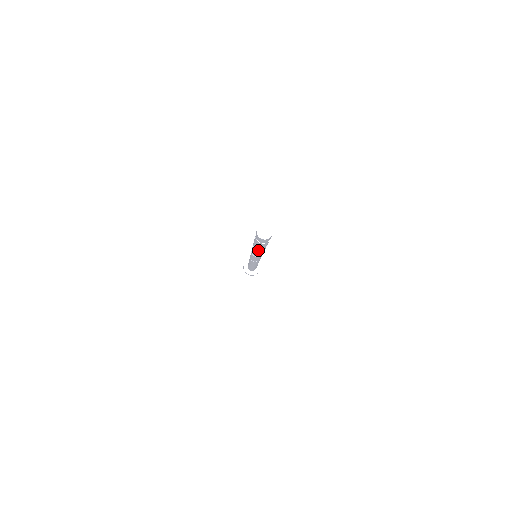
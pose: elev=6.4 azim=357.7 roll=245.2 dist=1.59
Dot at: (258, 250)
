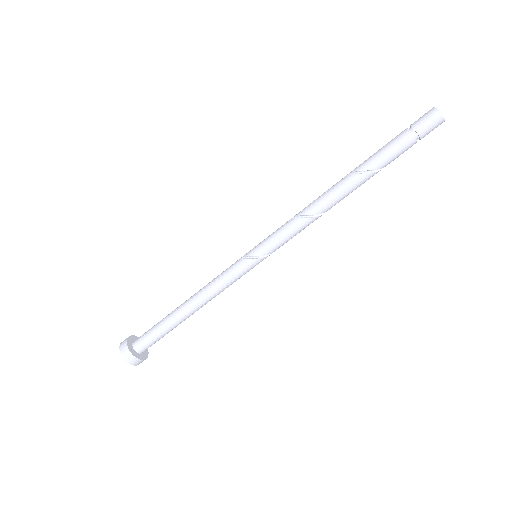
Dot at: (355, 174)
